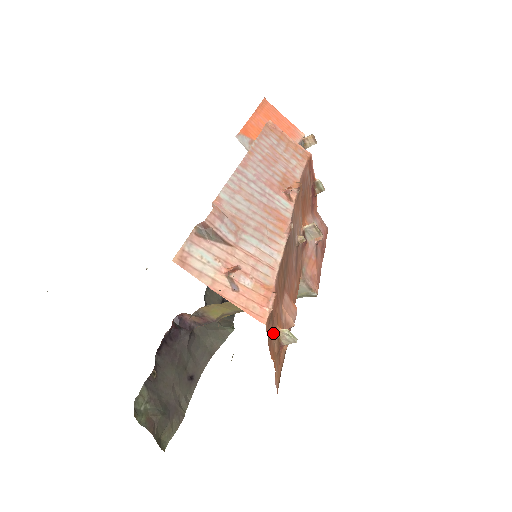
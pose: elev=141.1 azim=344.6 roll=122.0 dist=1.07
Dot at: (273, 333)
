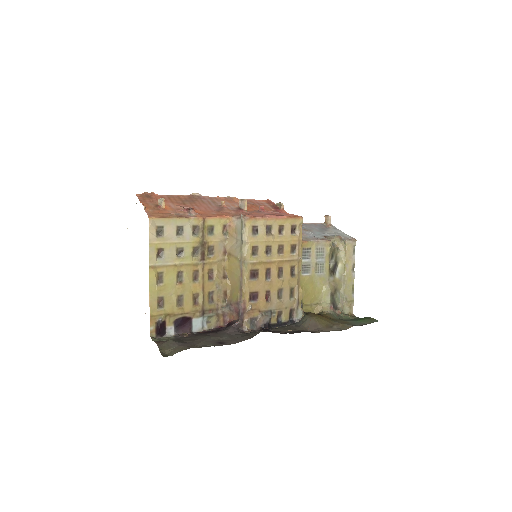
Dot at: (151, 202)
